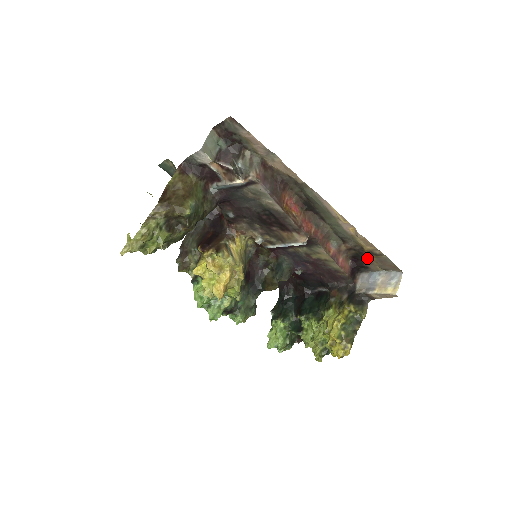
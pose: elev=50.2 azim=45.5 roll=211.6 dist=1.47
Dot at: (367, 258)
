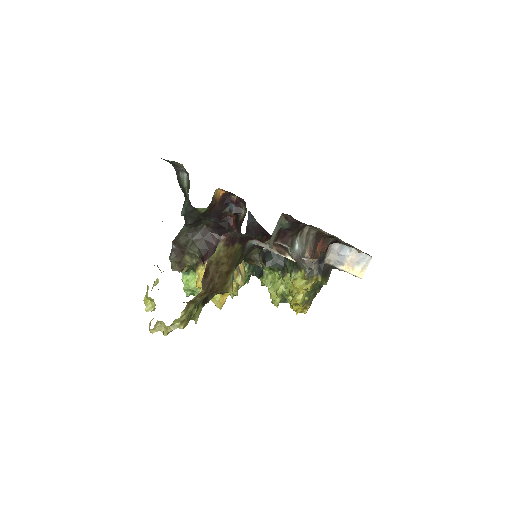
Dot at: occluded
